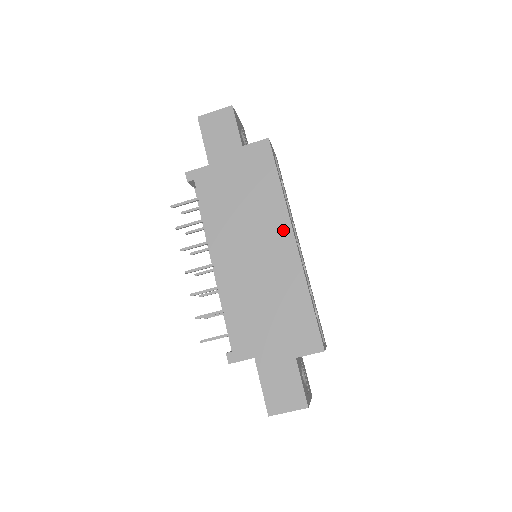
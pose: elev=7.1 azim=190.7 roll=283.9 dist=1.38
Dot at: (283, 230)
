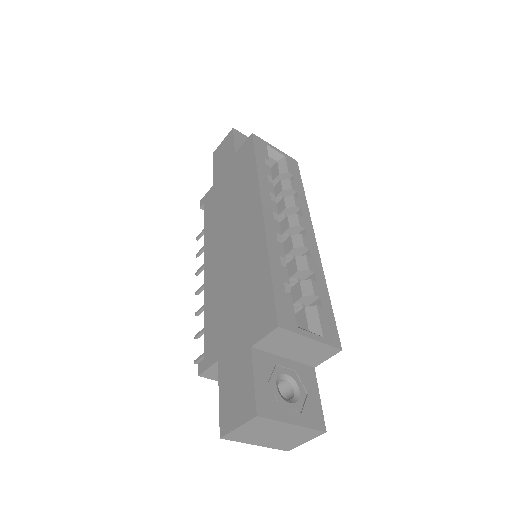
Dot at: (254, 206)
